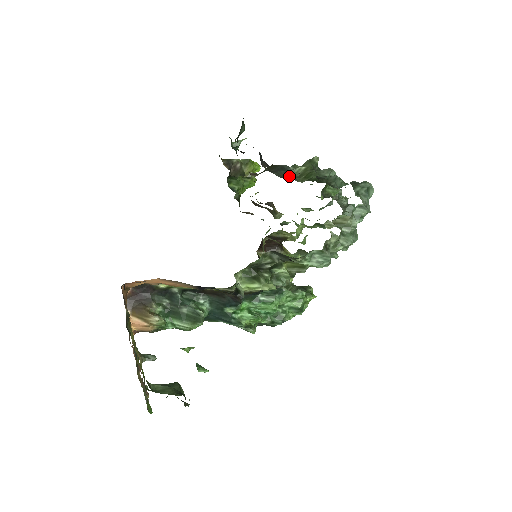
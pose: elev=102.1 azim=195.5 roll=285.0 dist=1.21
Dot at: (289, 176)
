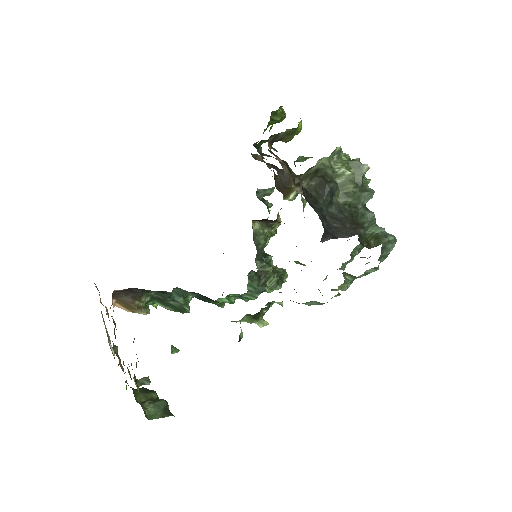
Dot at: (332, 203)
